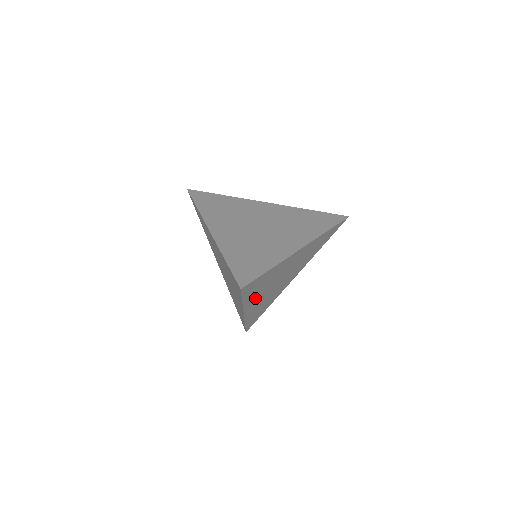
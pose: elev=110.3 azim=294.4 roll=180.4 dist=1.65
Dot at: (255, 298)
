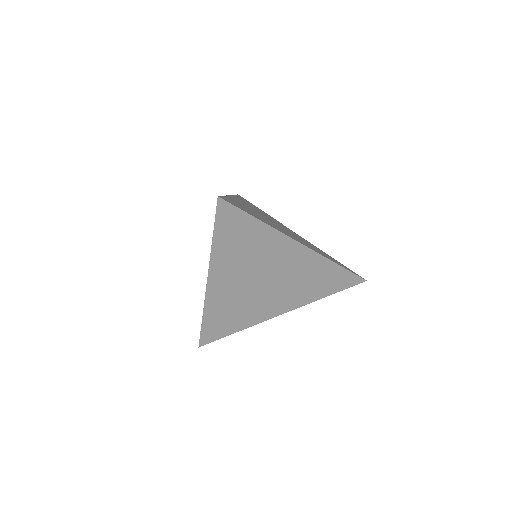
Dot at: (227, 264)
